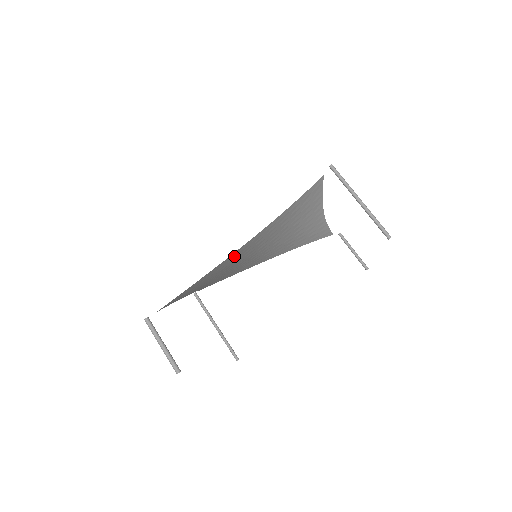
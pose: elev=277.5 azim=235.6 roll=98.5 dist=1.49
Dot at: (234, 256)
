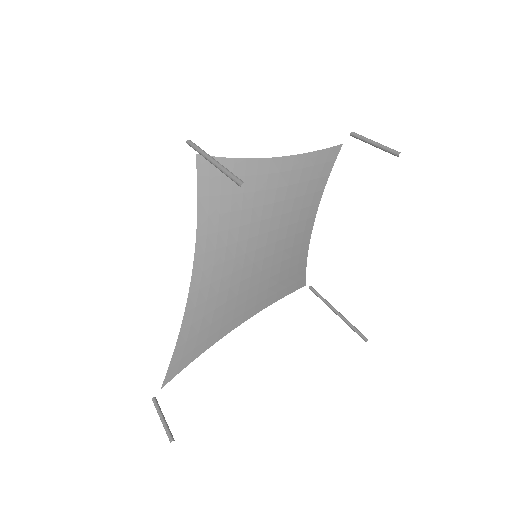
Dot at: (202, 293)
